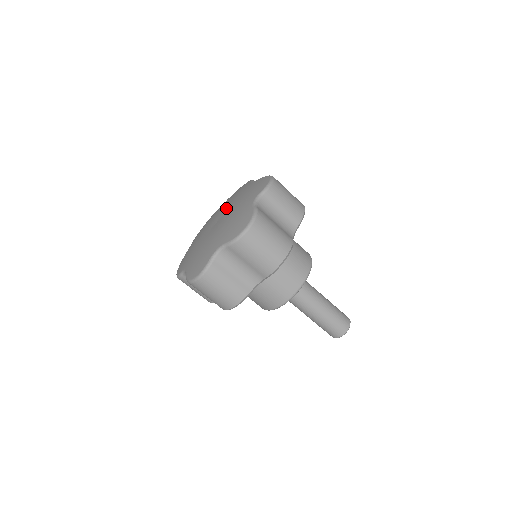
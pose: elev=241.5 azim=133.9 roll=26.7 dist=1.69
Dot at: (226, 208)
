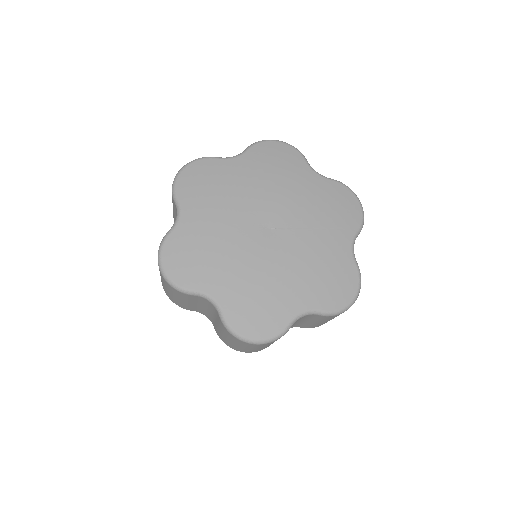
Dot at: (282, 206)
